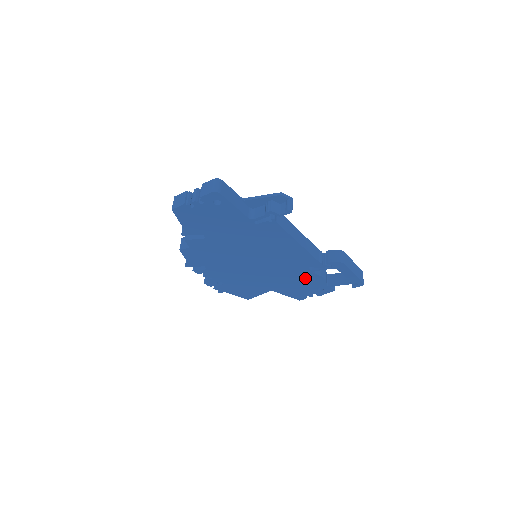
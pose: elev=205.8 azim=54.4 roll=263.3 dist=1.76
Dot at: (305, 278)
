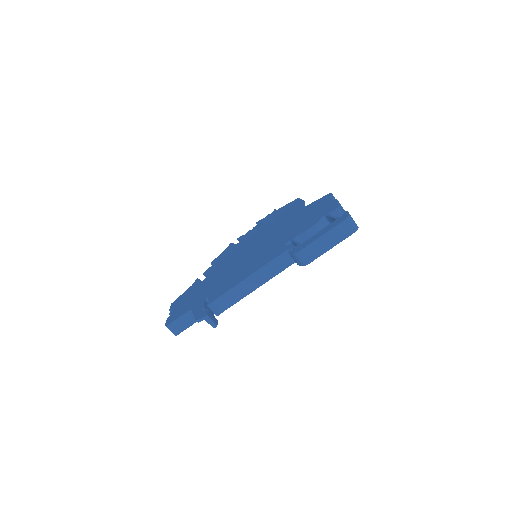
Dot at: occluded
